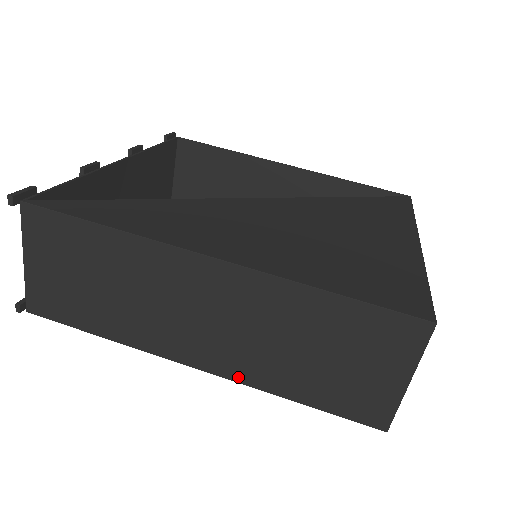
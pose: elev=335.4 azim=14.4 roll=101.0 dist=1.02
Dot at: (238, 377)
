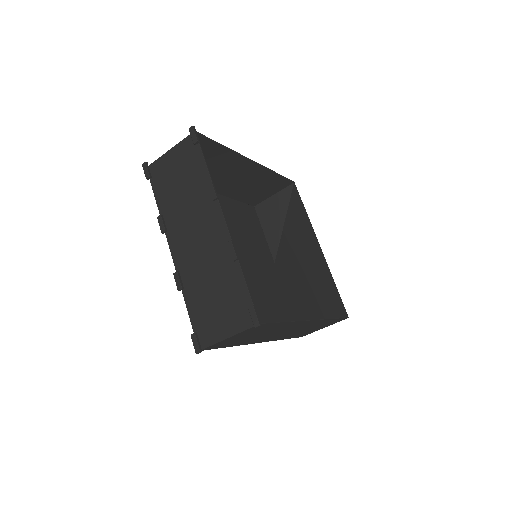
Dot at: (273, 340)
